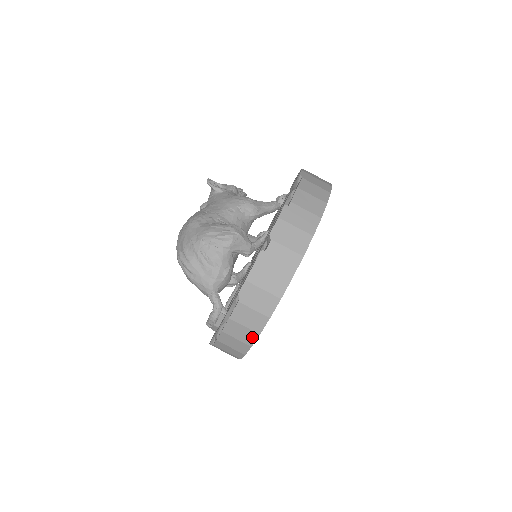
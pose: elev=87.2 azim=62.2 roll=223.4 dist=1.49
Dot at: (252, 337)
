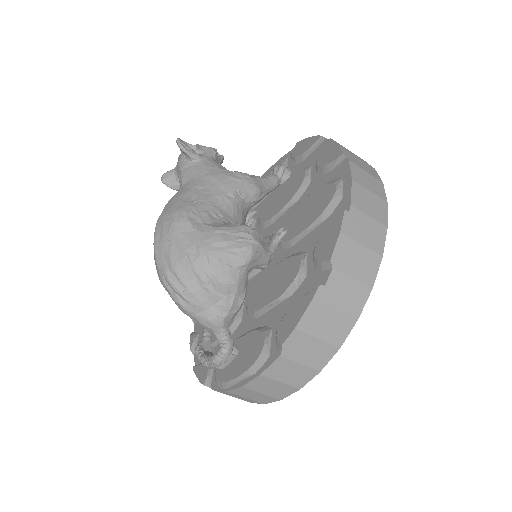
Dot at: (287, 392)
